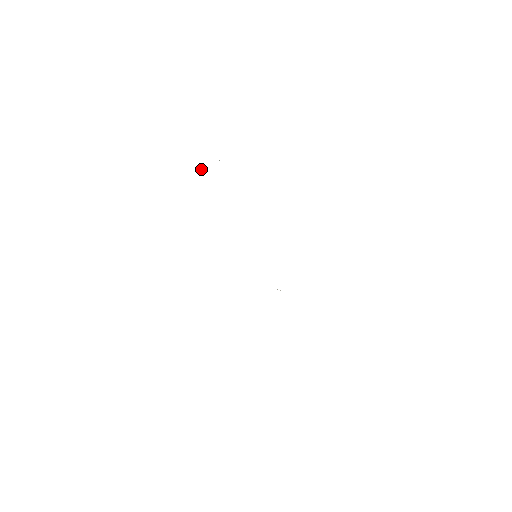
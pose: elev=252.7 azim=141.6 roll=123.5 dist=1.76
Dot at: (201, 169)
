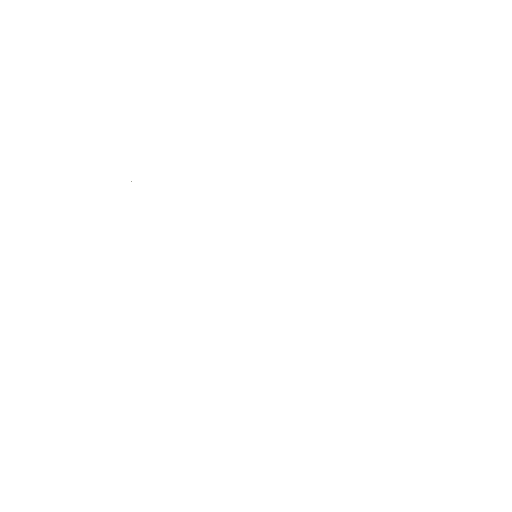
Dot at: occluded
